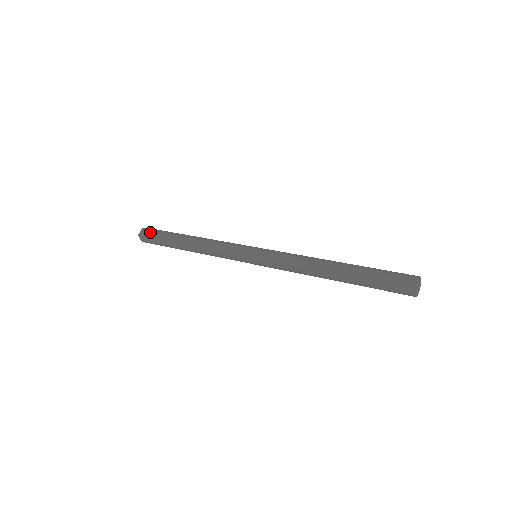
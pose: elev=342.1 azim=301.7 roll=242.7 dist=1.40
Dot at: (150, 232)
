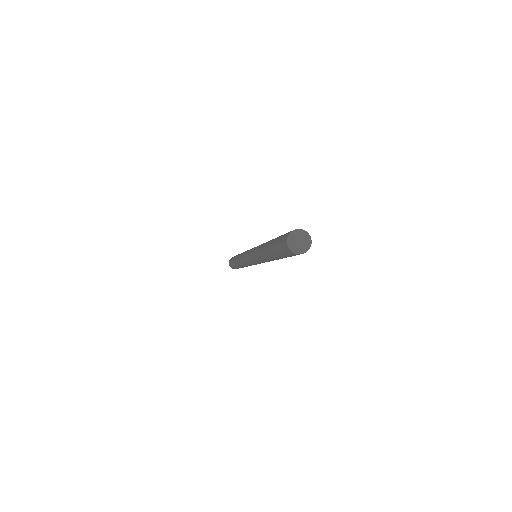
Dot at: occluded
